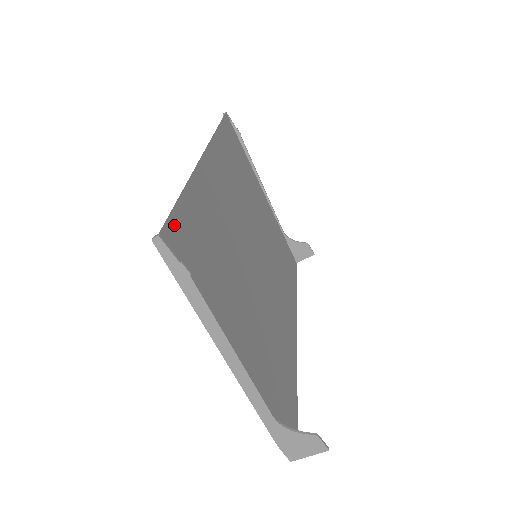
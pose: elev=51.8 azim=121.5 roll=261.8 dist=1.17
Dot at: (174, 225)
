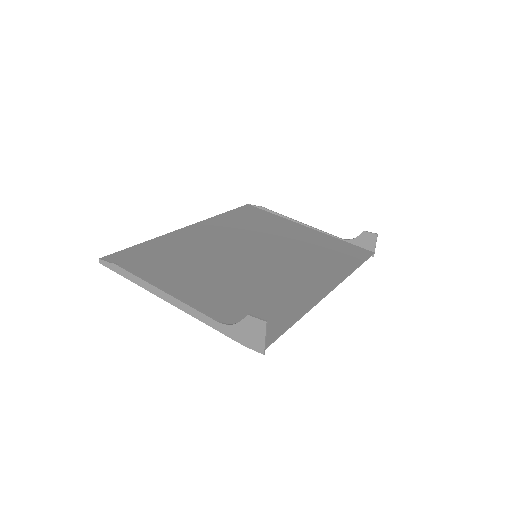
Dot at: (121, 254)
